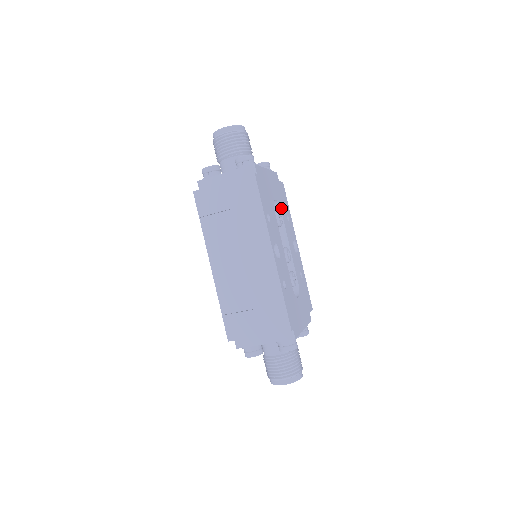
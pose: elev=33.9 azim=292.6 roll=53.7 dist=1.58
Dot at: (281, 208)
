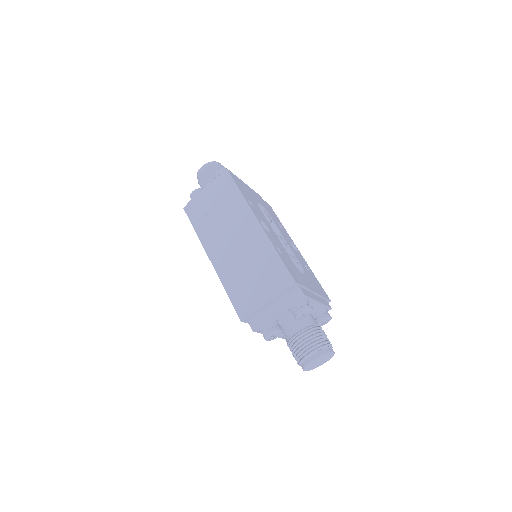
Dot at: (269, 213)
